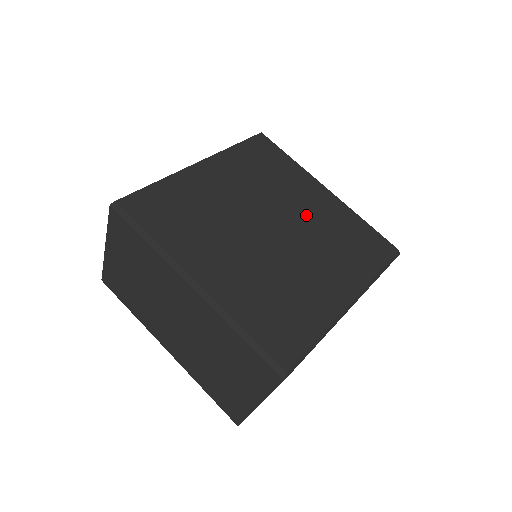
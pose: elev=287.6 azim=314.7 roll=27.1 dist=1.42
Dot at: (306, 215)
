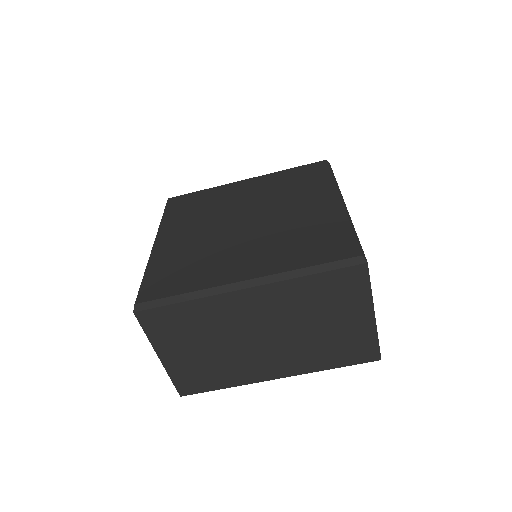
Dot at: (254, 198)
